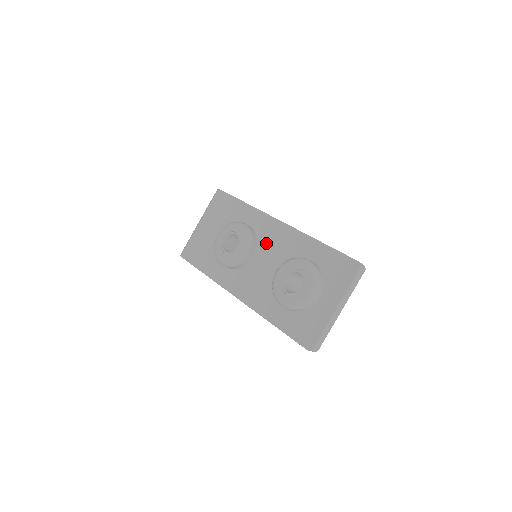
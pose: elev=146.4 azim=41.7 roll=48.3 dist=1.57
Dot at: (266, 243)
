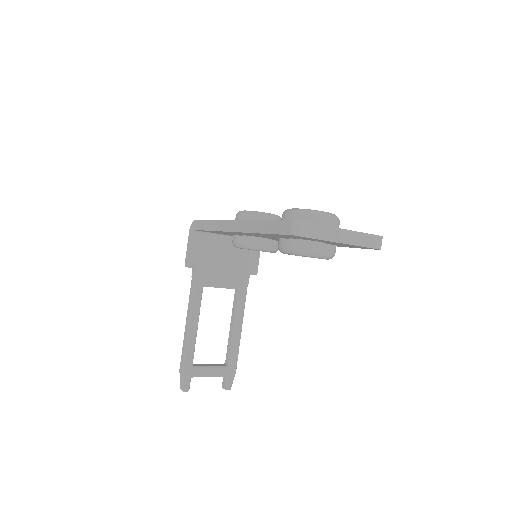
Dot at: occluded
